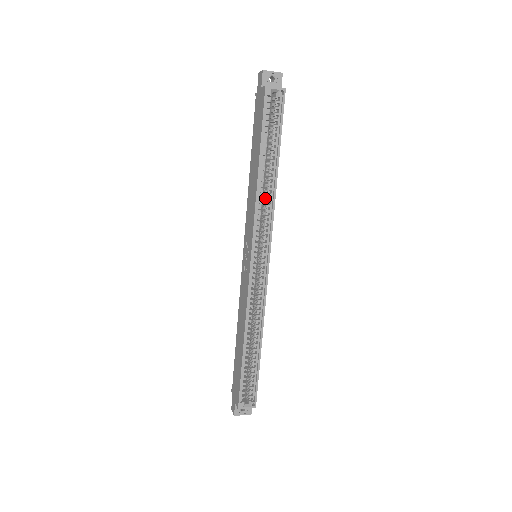
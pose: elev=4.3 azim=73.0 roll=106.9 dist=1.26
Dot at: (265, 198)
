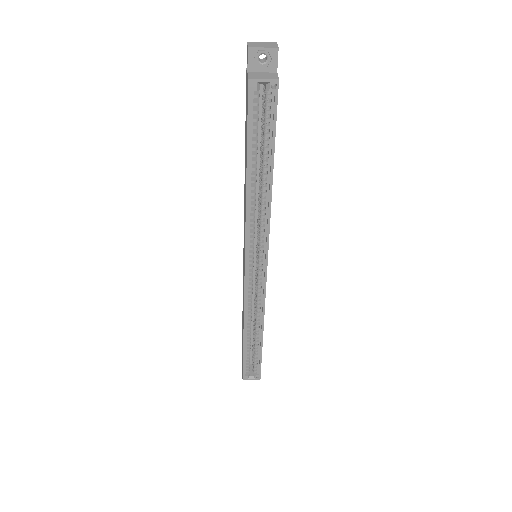
Dot at: (259, 207)
